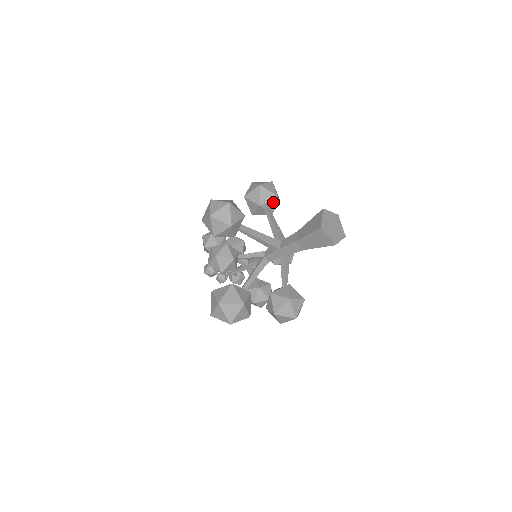
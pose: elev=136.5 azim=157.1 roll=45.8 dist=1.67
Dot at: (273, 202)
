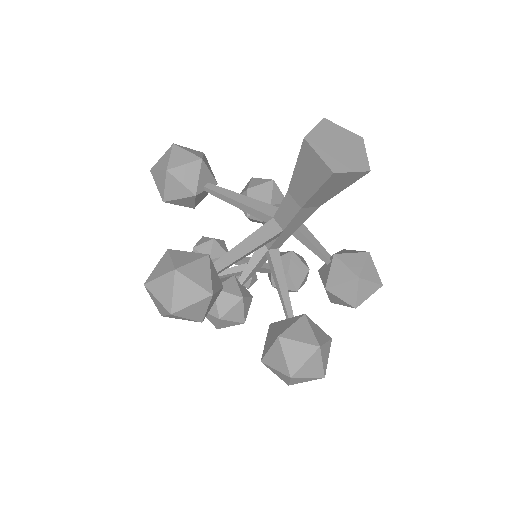
Dot at: (204, 171)
